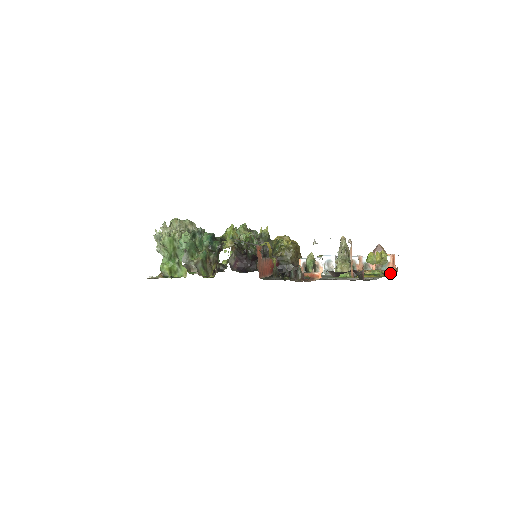
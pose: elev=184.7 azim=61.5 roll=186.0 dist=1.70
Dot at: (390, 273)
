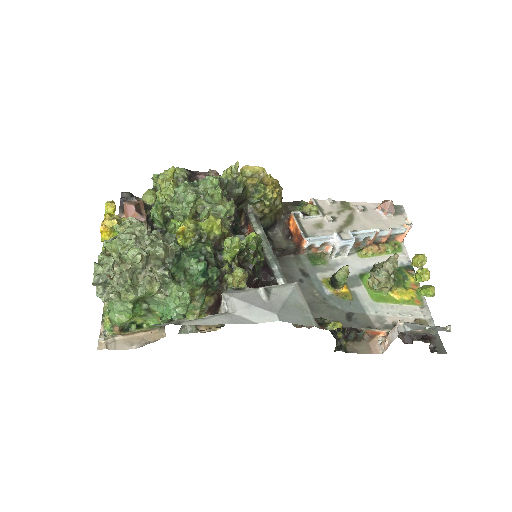
Dot at: (401, 247)
